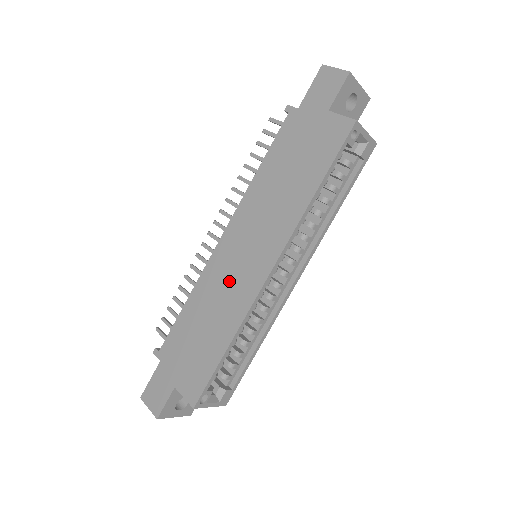
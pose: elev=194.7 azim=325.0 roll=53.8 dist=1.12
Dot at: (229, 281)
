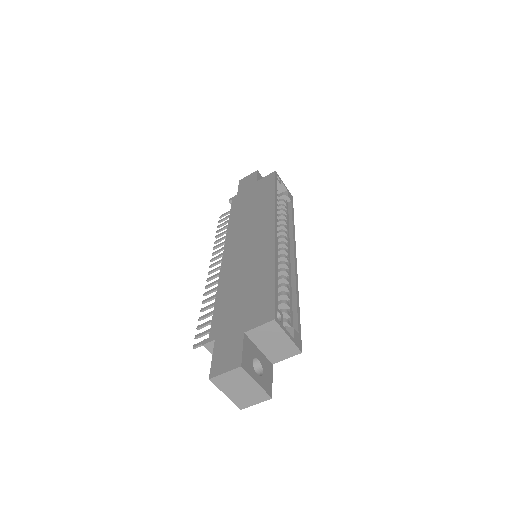
Dot at: (247, 256)
